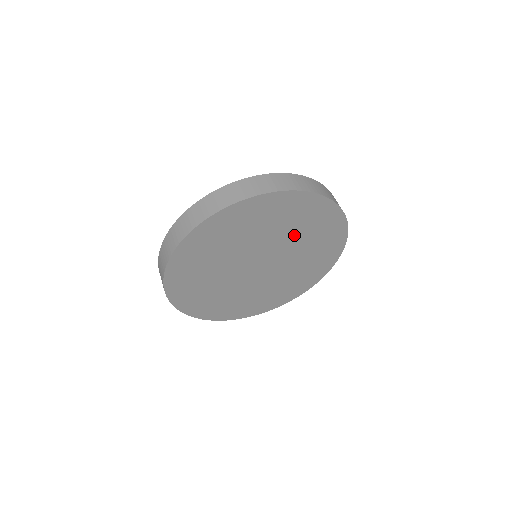
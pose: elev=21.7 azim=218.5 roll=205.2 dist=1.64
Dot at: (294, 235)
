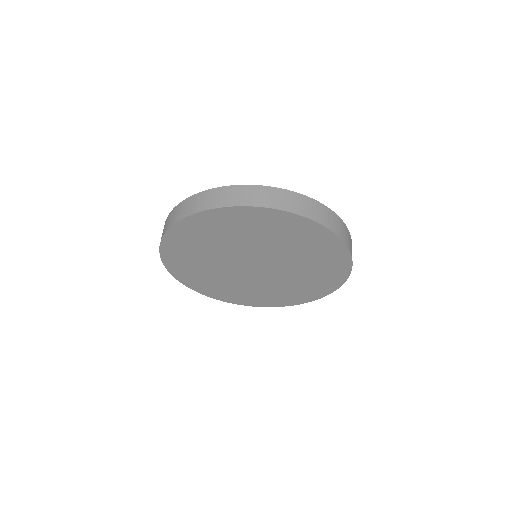
Dot at: (268, 241)
